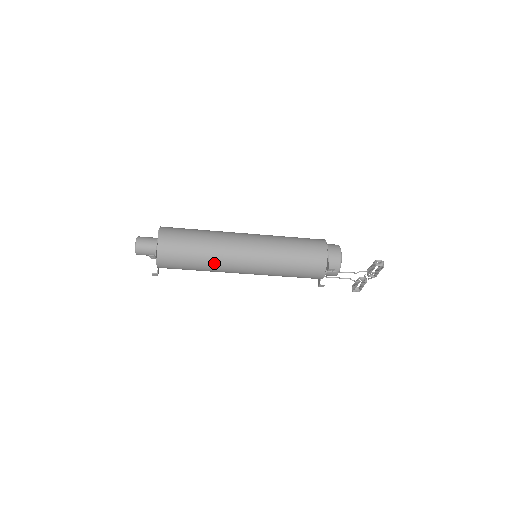
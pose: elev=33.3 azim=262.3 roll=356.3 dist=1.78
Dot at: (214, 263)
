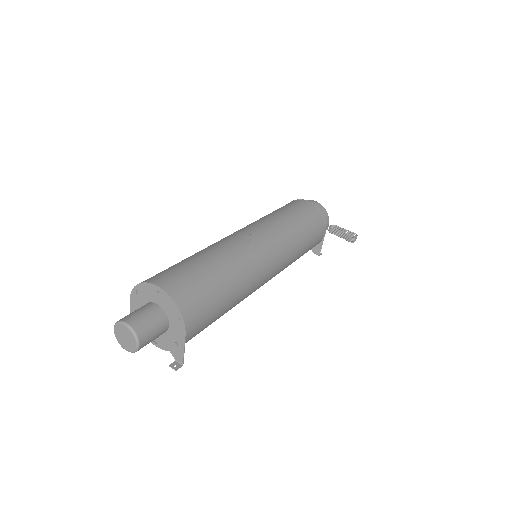
Dot at: occluded
